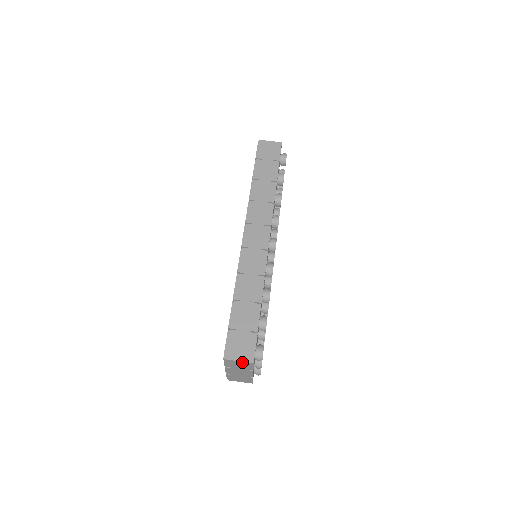
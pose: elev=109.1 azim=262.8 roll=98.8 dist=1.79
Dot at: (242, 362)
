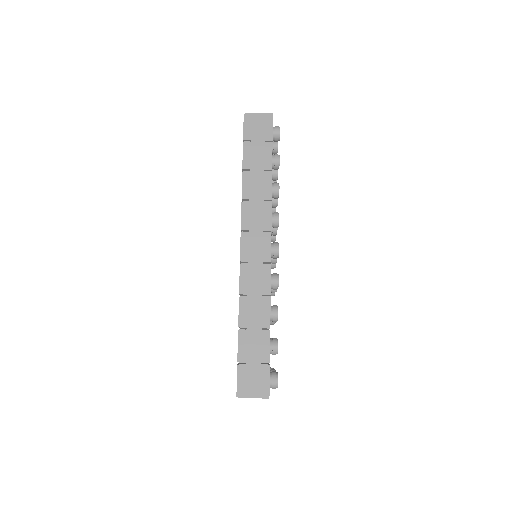
Dot at: occluded
